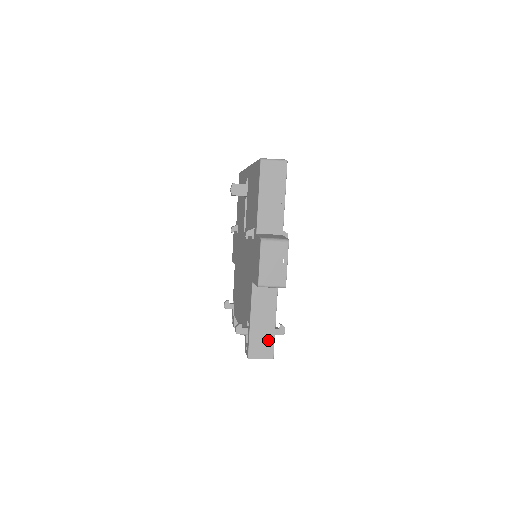
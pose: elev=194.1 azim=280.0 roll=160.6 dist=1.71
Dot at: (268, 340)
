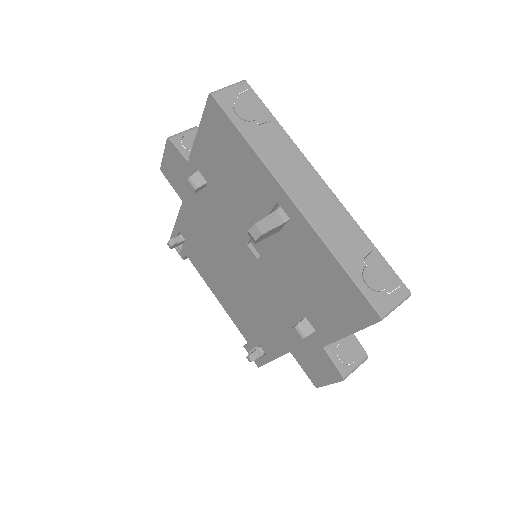
Dot at: occluded
